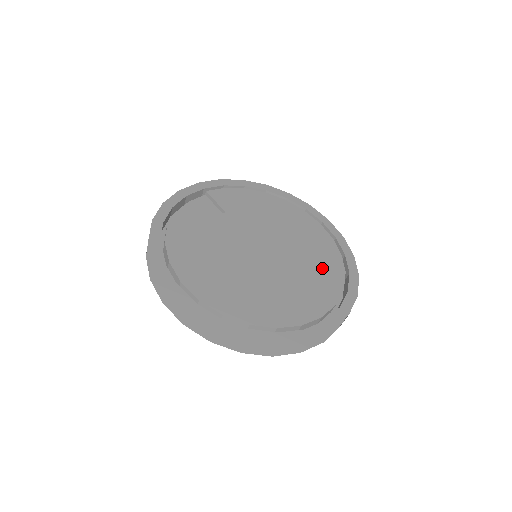
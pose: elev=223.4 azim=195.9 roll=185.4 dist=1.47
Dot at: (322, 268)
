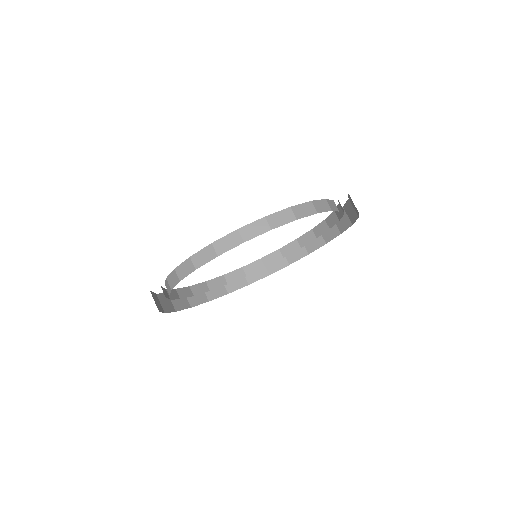
Dot at: occluded
